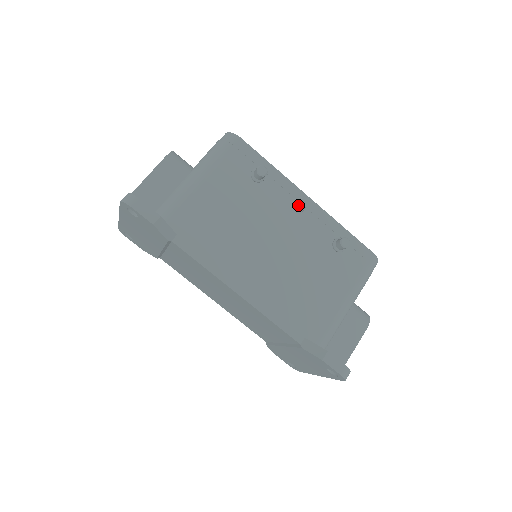
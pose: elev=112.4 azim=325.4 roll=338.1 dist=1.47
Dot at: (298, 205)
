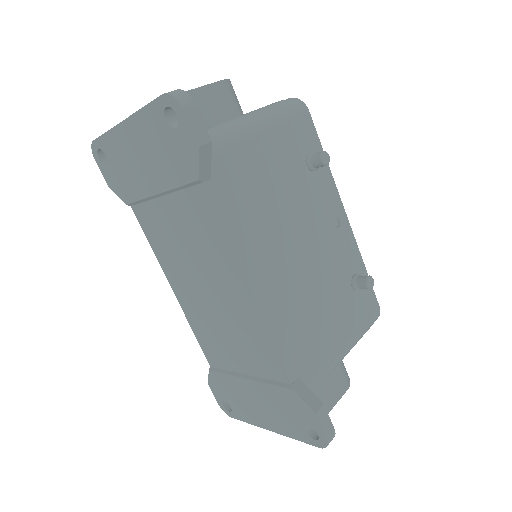
Dot at: (334, 218)
